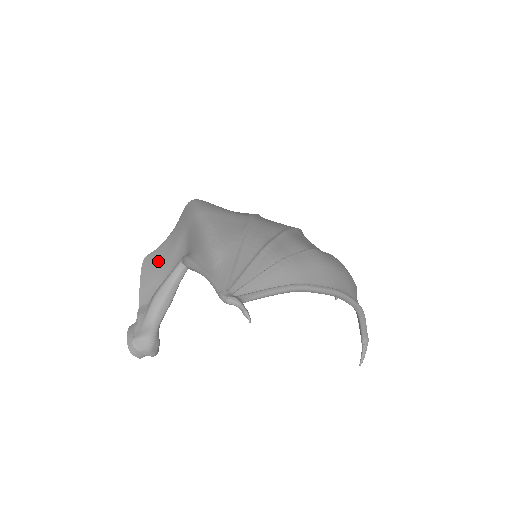
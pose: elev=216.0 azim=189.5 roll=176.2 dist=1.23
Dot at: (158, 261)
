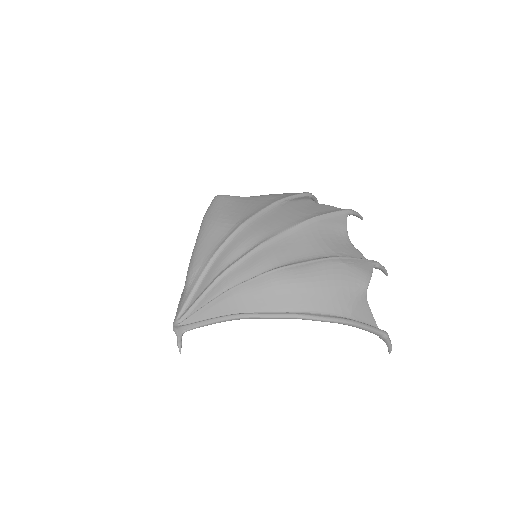
Dot at: occluded
